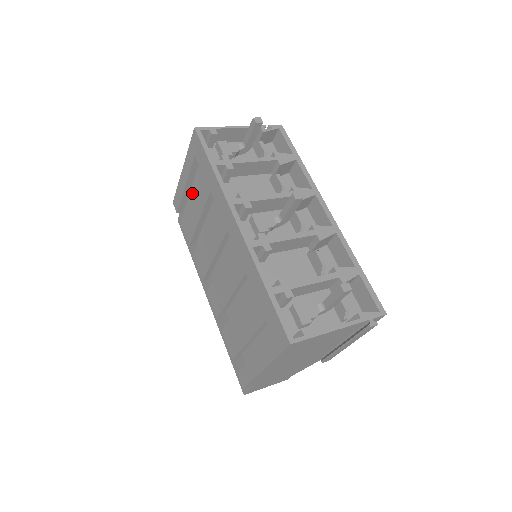
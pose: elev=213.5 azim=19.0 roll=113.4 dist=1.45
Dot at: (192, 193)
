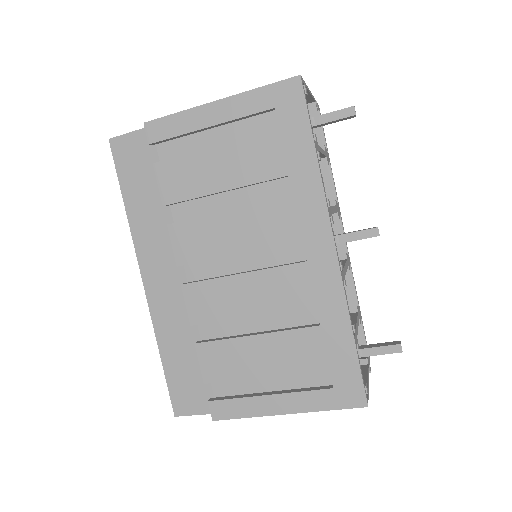
Dot at: (228, 148)
